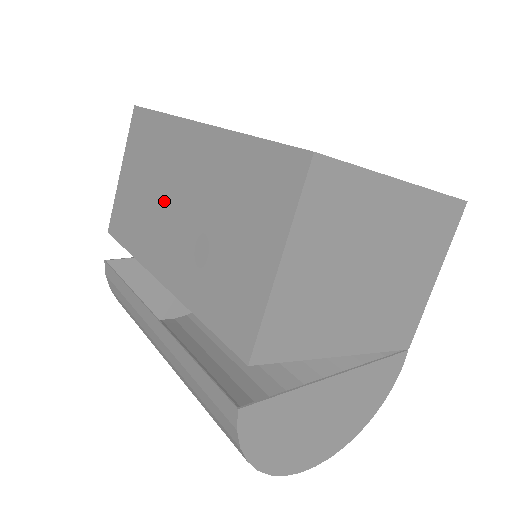
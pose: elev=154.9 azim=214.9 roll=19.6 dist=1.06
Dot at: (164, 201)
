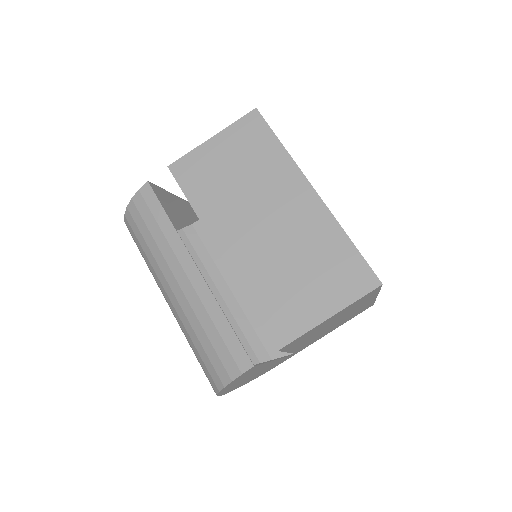
Dot at: (254, 206)
